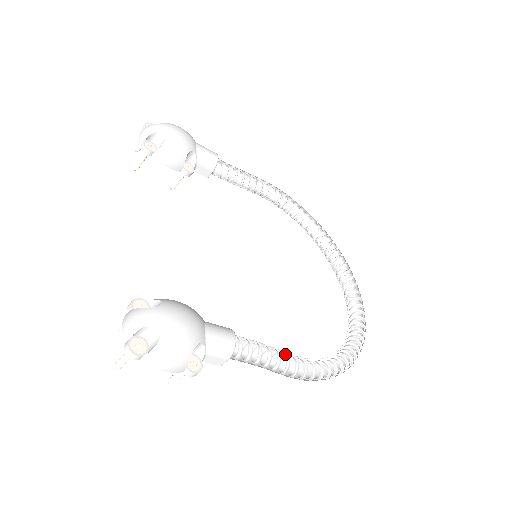
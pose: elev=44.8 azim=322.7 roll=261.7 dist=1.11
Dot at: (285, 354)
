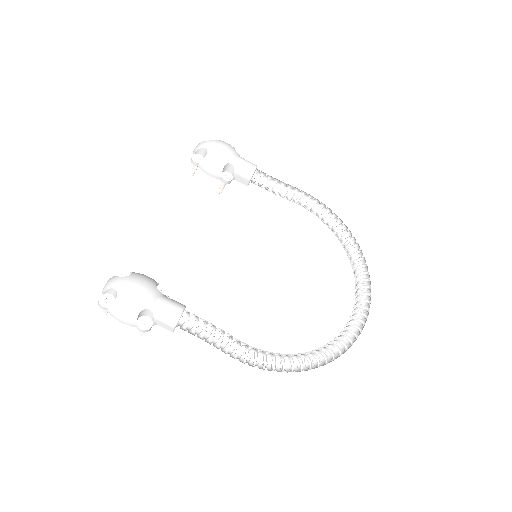
Dot at: (231, 338)
